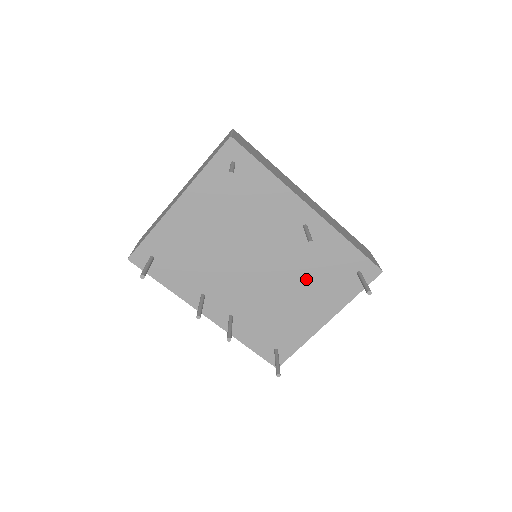
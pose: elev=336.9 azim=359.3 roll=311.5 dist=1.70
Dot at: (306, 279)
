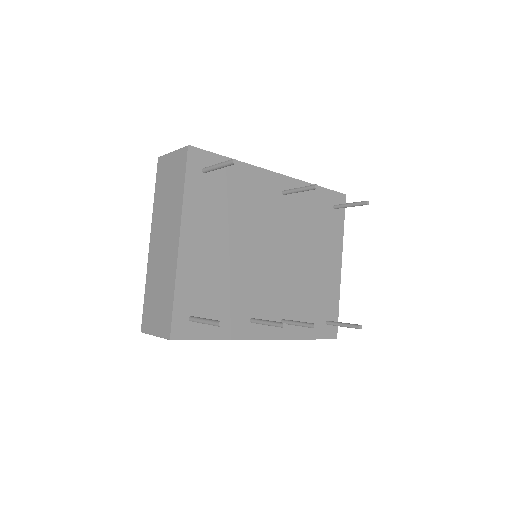
Dot at: (309, 239)
